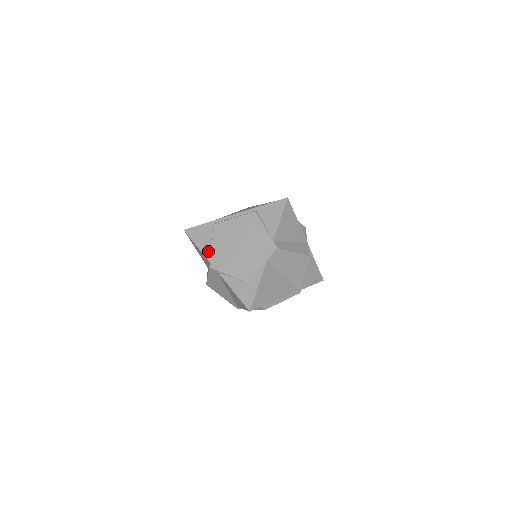
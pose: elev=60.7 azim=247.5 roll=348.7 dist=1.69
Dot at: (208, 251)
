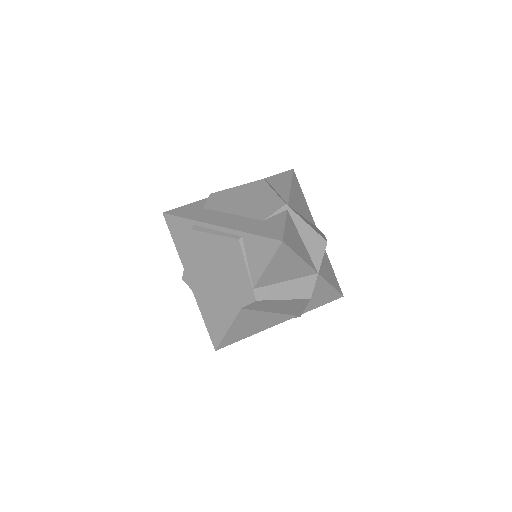
Dot at: (184, 256)
